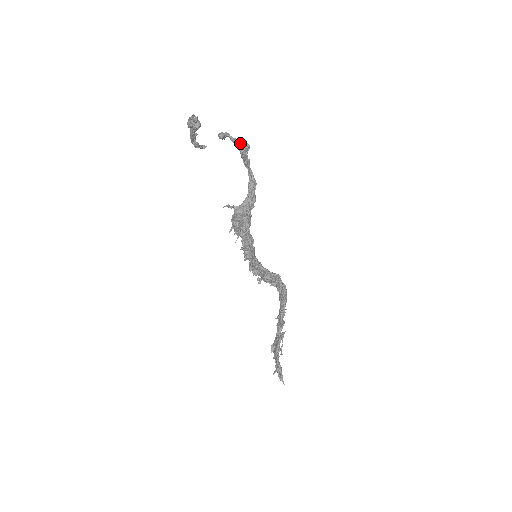
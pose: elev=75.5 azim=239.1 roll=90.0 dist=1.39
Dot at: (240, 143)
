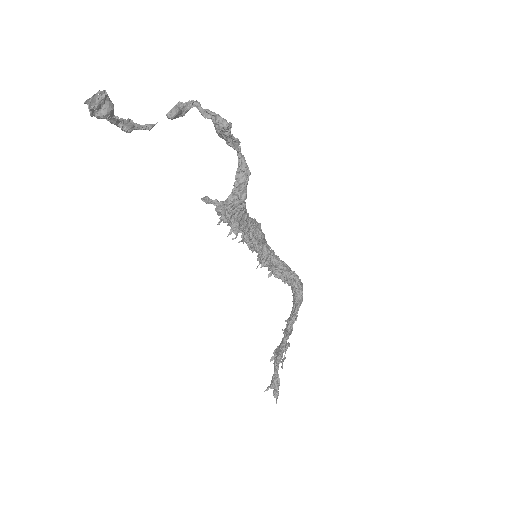
Dot at: (215, 119)
